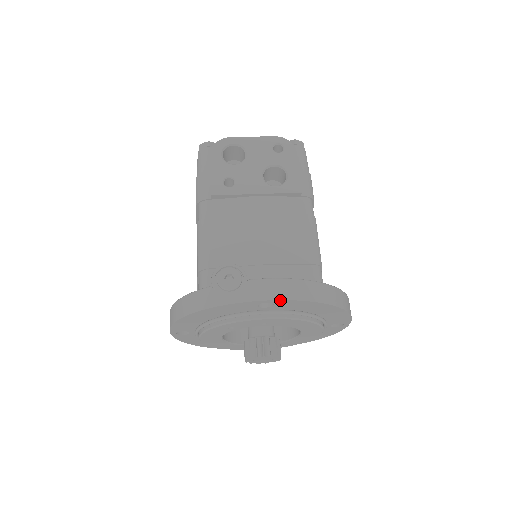
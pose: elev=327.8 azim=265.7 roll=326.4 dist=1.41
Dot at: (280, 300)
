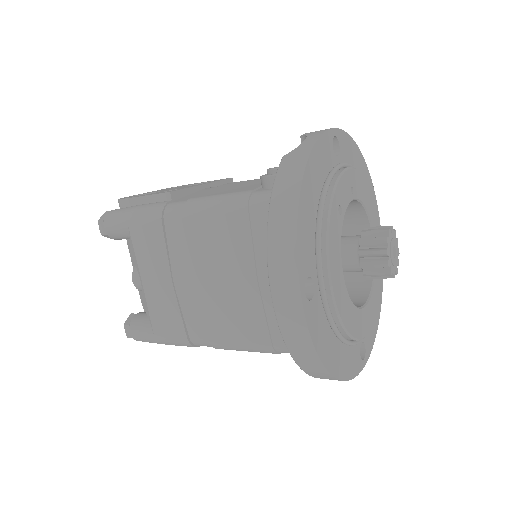
Dot at: (339, 130)
